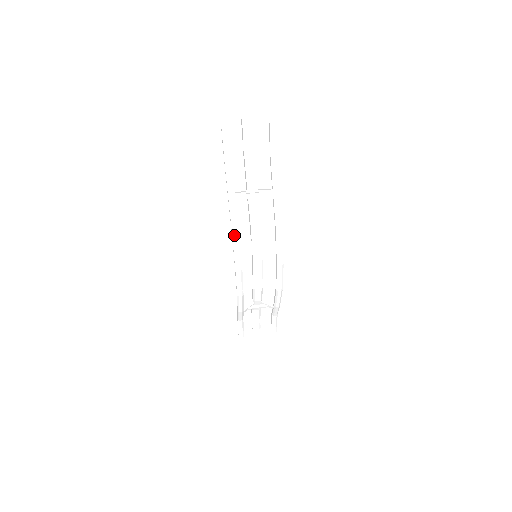
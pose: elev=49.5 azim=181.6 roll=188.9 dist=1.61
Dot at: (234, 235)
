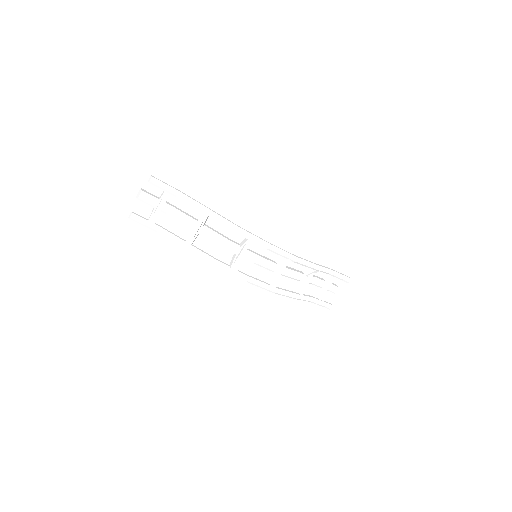
Dot at: (215, 265)
